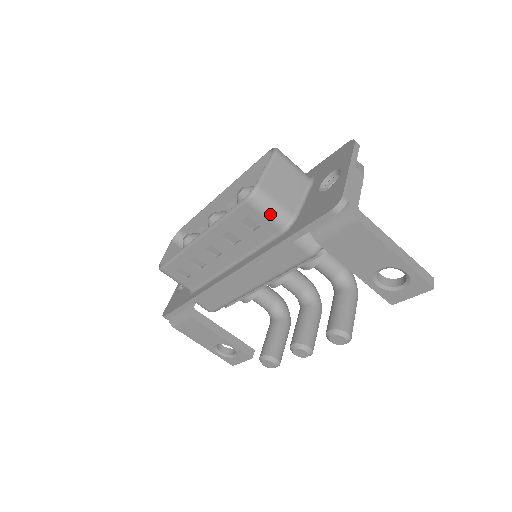
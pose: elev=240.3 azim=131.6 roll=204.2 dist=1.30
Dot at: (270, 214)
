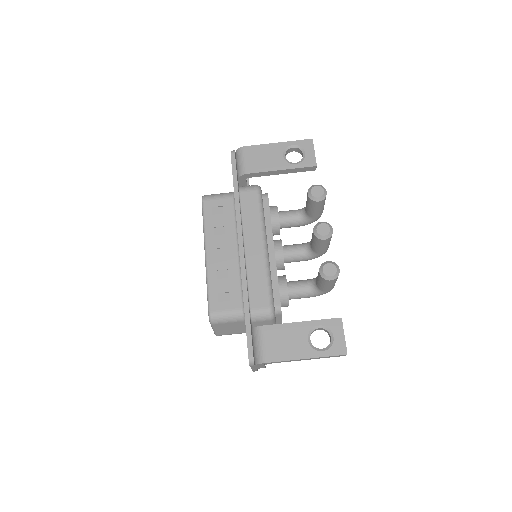
Dot at: (220, 196)
